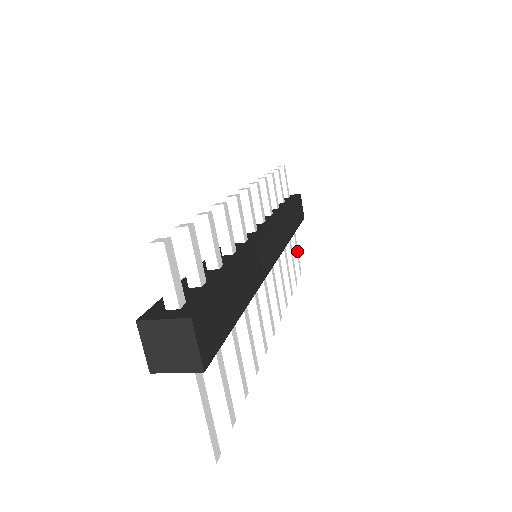
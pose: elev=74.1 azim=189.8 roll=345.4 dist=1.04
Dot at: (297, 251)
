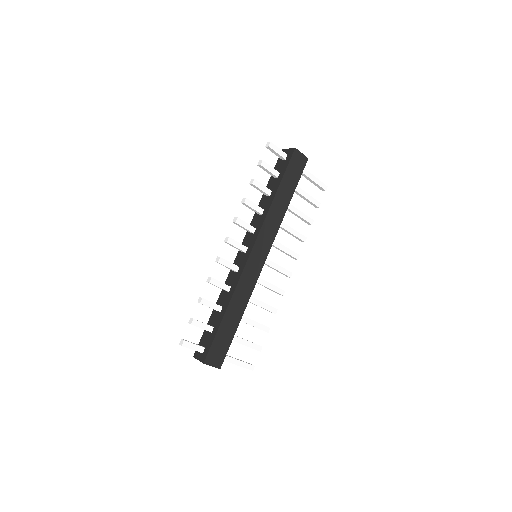
Dot at: (315, 179)
